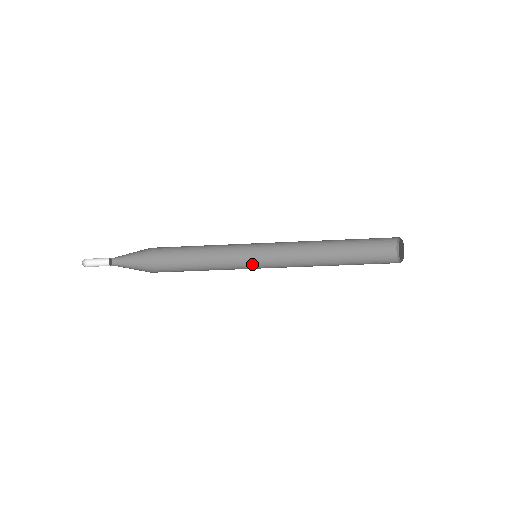
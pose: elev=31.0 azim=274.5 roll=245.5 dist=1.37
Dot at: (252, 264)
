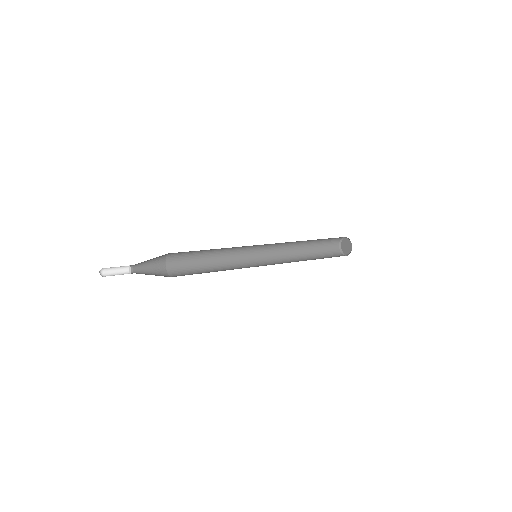
Dot at: (248, 260)
